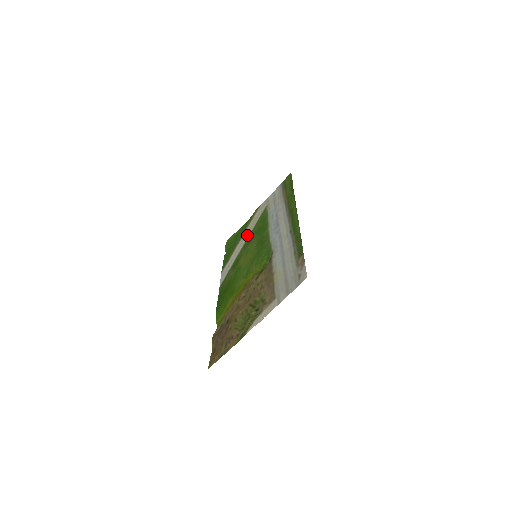
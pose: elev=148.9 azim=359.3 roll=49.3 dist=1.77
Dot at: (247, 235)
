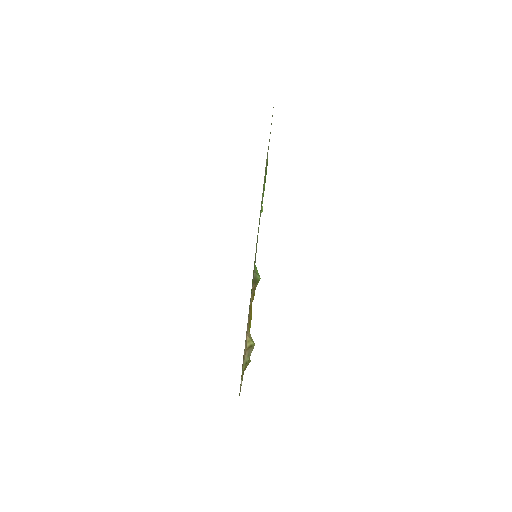
Dot at: occluded
